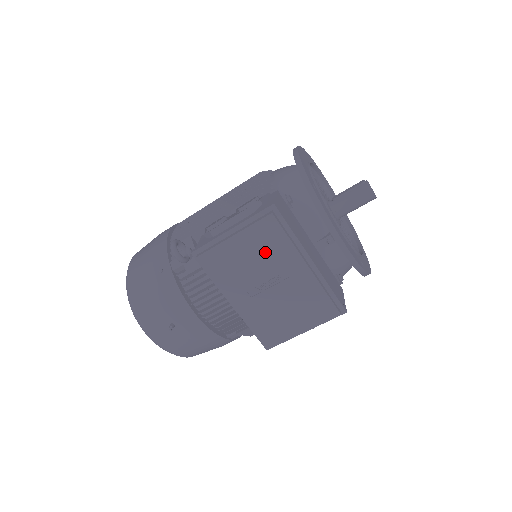
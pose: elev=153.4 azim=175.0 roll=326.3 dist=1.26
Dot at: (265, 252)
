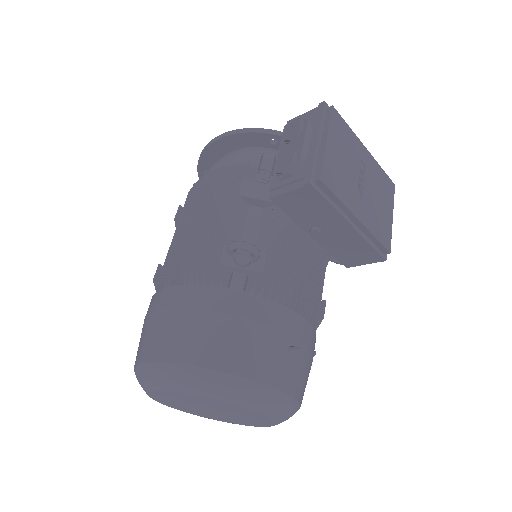
Dot at: (346, 147)
